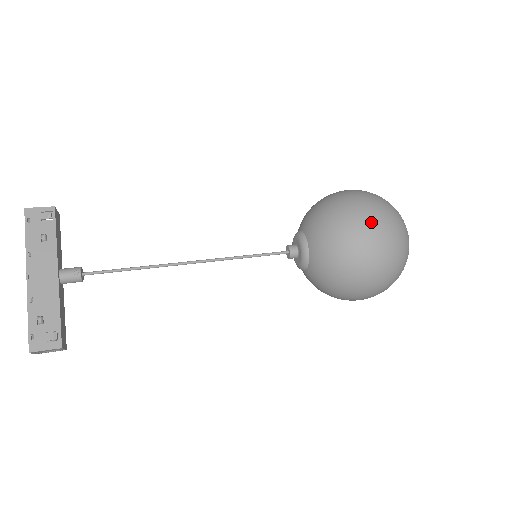
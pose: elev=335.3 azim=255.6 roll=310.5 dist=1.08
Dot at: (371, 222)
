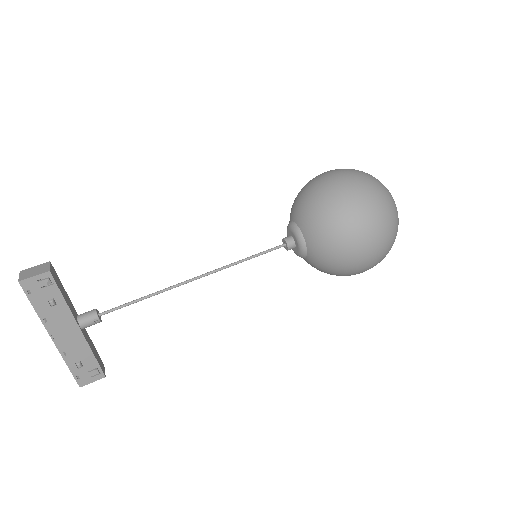
Dot at: (370, 241)
